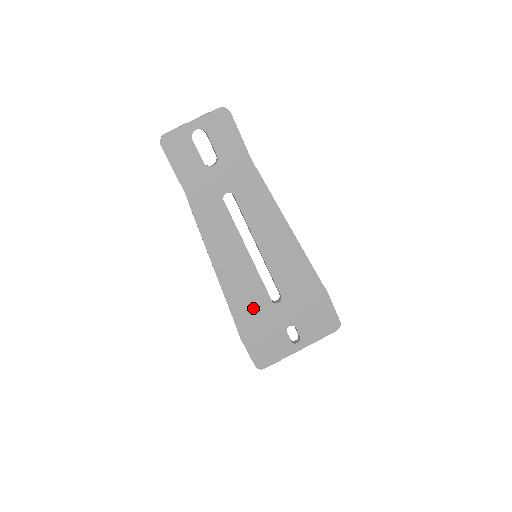
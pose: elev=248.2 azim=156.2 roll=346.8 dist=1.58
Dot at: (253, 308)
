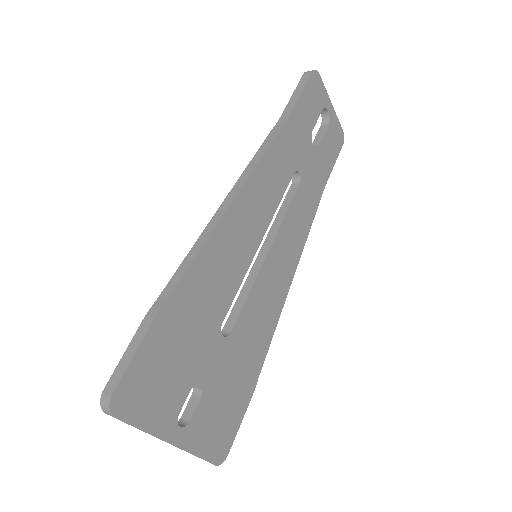
Dot at: (205, 302)
